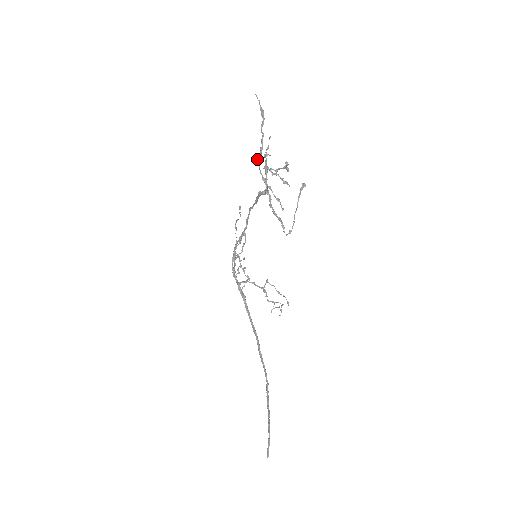
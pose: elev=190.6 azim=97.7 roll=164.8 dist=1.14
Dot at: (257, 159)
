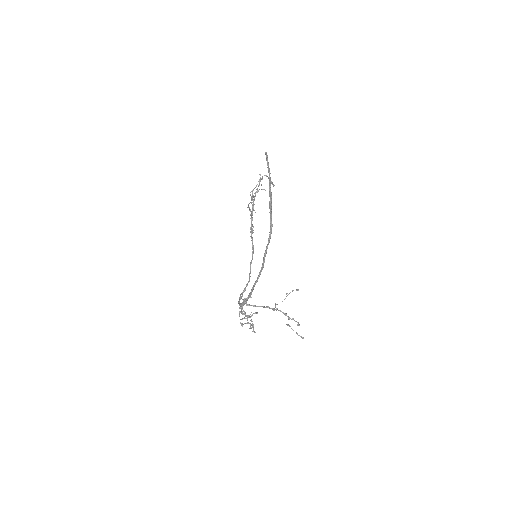
Dot at: (247, 207)
